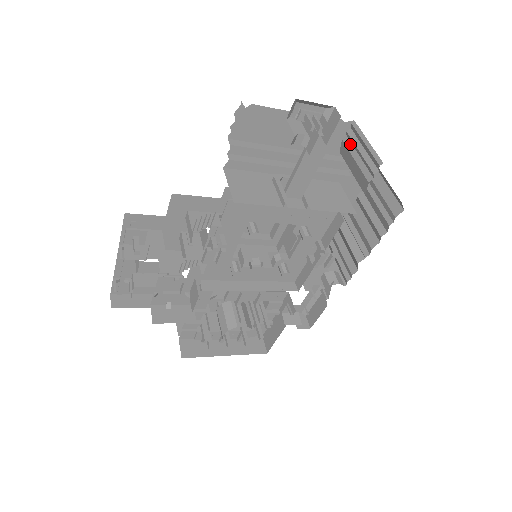
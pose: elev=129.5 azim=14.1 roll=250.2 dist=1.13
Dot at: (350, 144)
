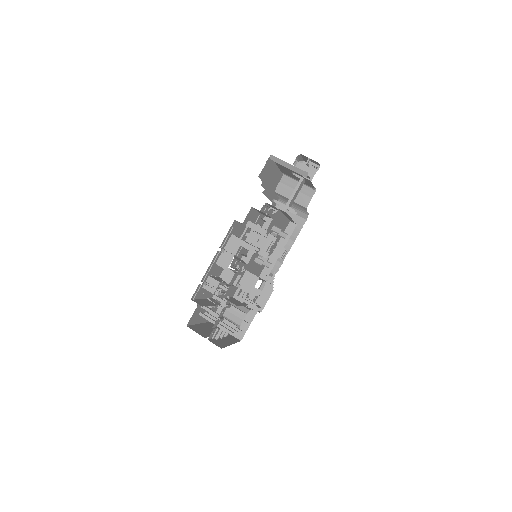
Dot at: (286, 185)
